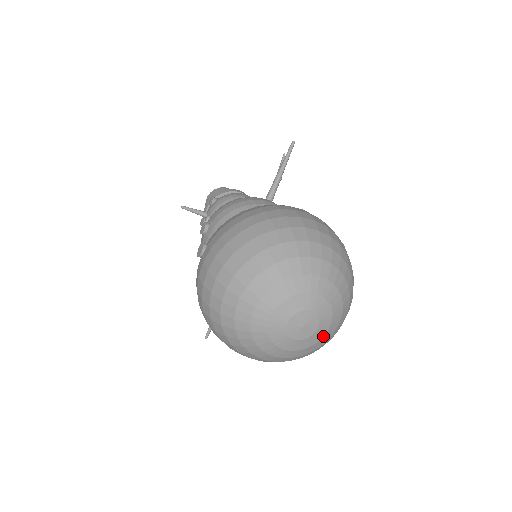
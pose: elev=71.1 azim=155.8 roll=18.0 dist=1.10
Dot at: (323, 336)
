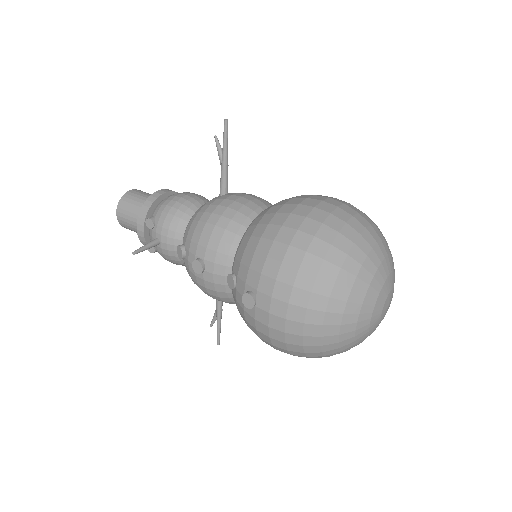
Dot at: occluded
